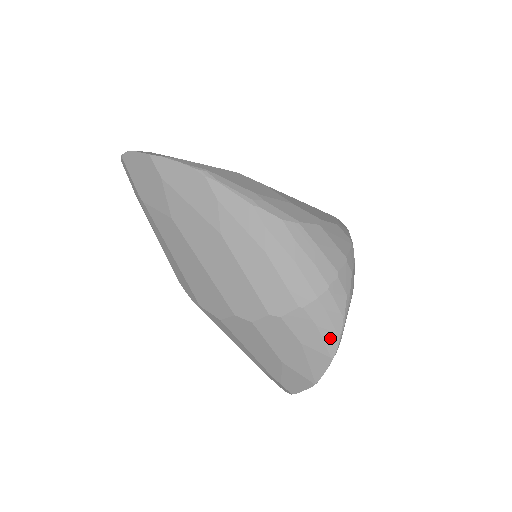
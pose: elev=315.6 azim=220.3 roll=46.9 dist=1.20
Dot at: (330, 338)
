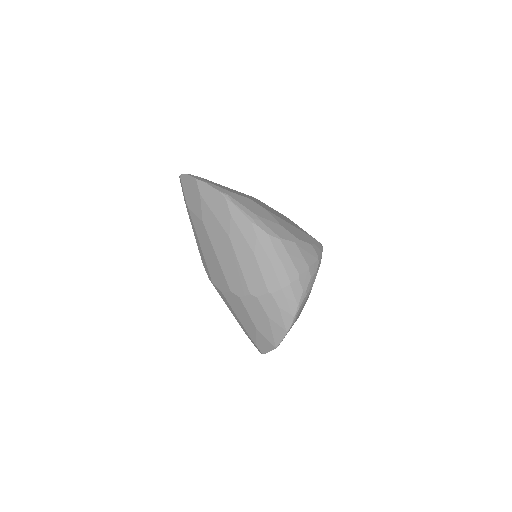
Dot at: (287, 317)
